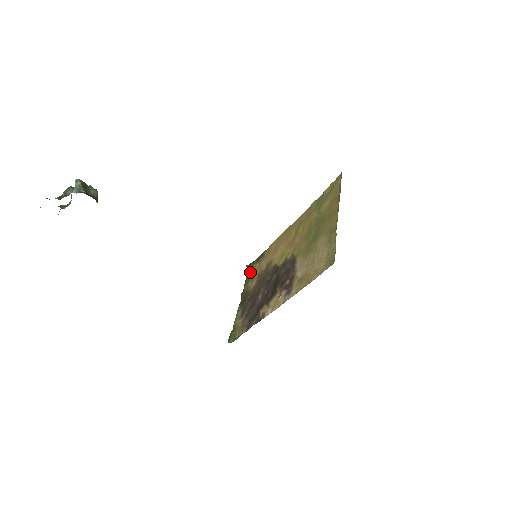
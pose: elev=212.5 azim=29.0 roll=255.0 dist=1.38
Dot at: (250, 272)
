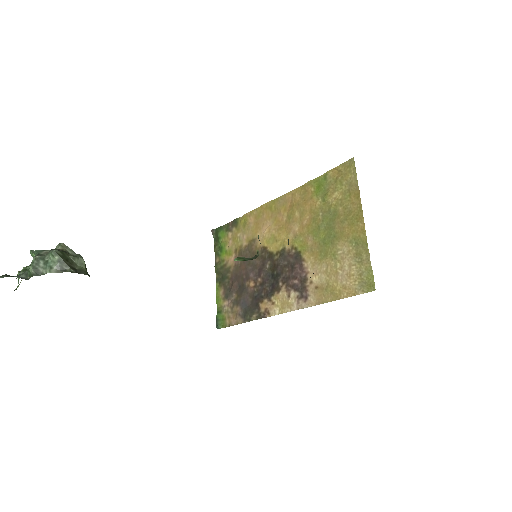
Dot at: (220, 241)
